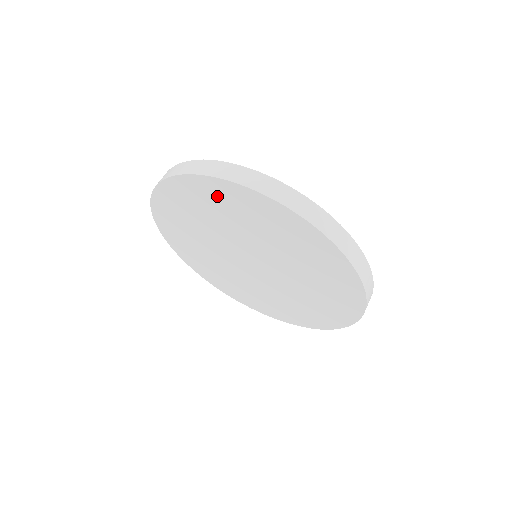
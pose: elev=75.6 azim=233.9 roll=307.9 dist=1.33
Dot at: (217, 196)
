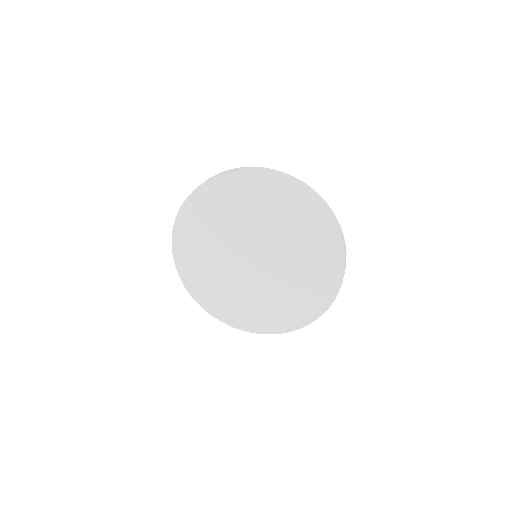
Dot at: (252, 189)
